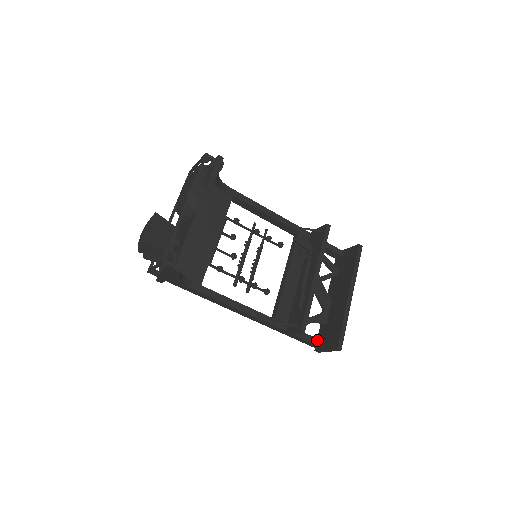
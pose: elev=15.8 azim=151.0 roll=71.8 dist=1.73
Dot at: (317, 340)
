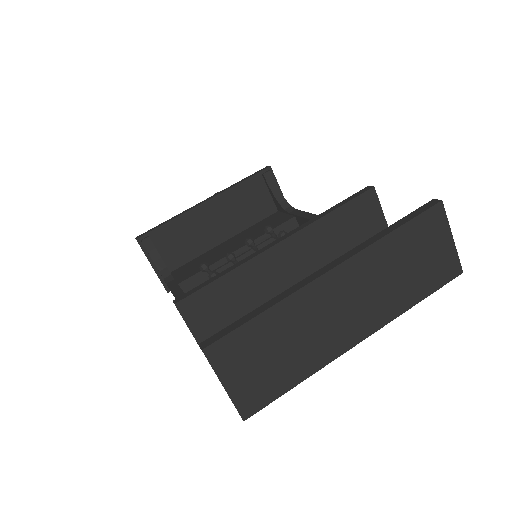
Dot at: occluded
